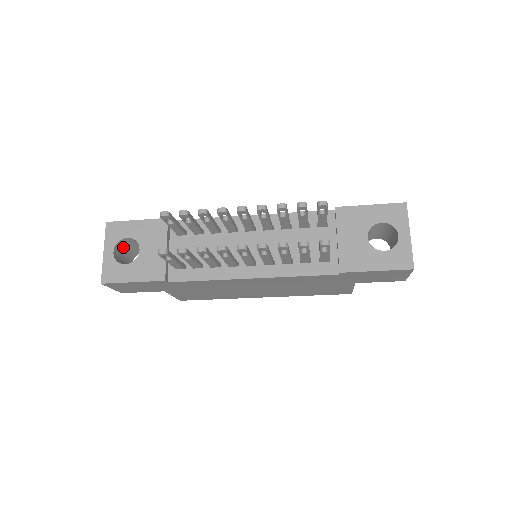
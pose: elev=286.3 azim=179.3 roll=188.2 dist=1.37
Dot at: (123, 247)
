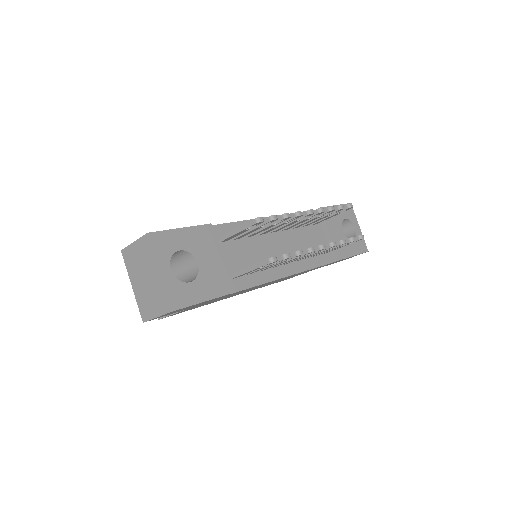
Dot at: occluded
